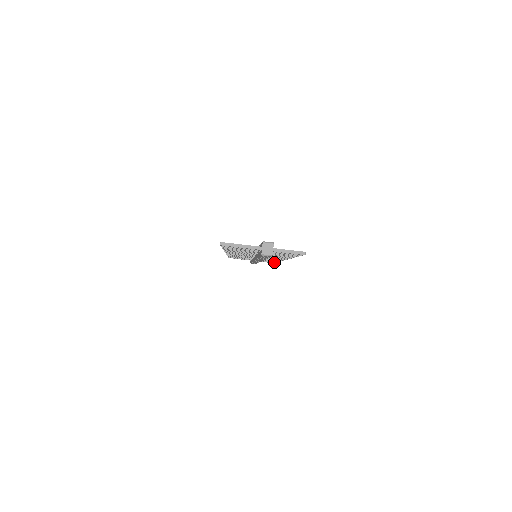
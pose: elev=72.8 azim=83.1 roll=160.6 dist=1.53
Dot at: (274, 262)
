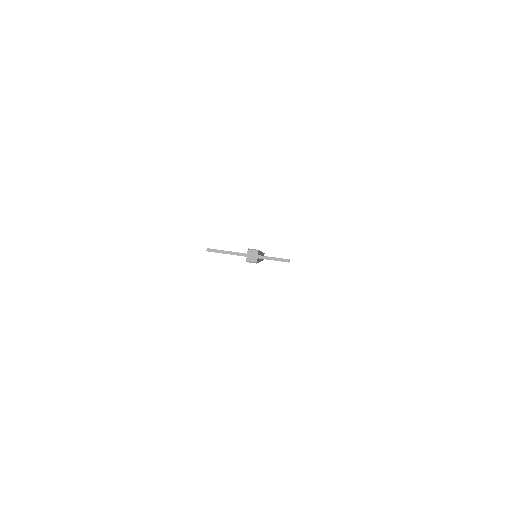
Dot at: occluded
